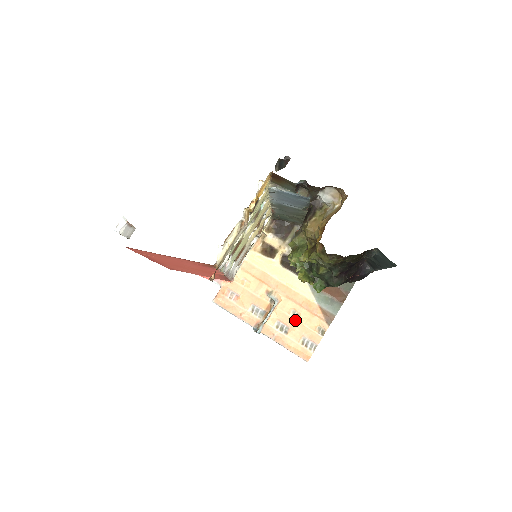
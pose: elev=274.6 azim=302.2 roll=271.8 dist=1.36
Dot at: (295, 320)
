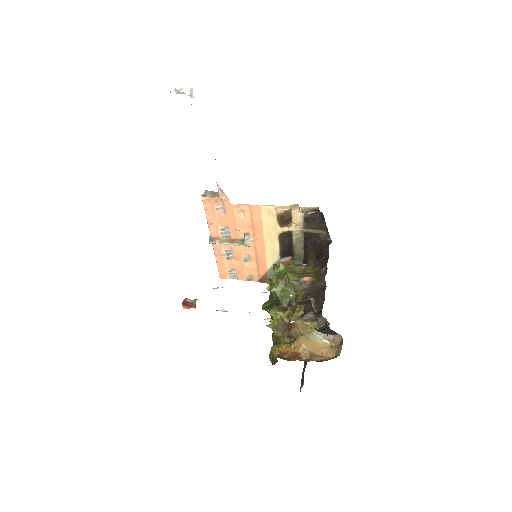
Dot at: (243, 261)
